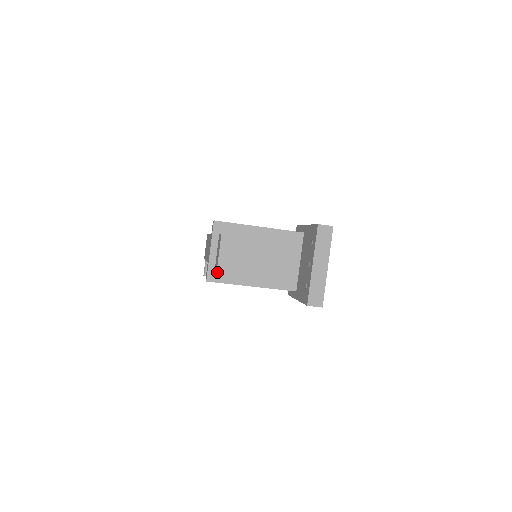
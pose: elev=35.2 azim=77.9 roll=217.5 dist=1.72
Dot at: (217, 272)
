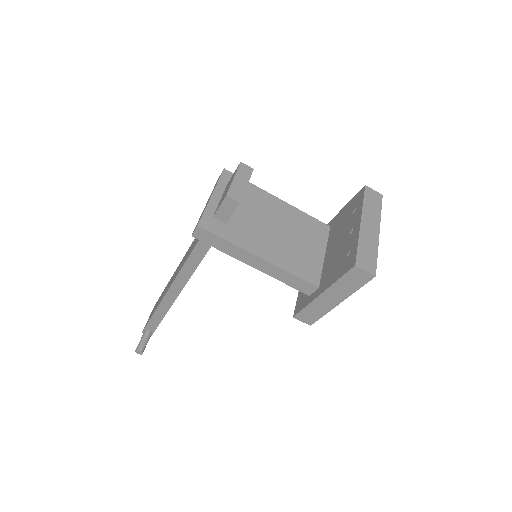
Dot at: (215, 221)
